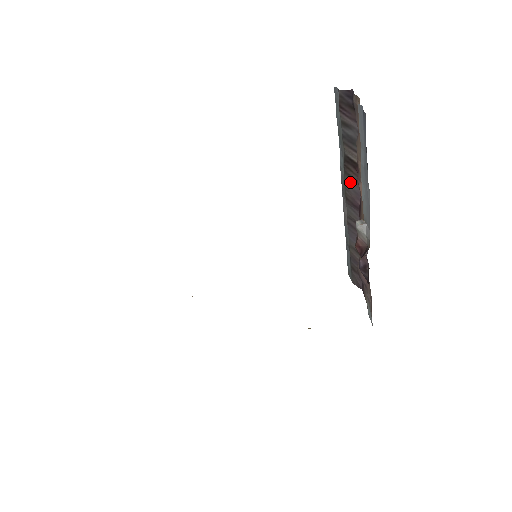
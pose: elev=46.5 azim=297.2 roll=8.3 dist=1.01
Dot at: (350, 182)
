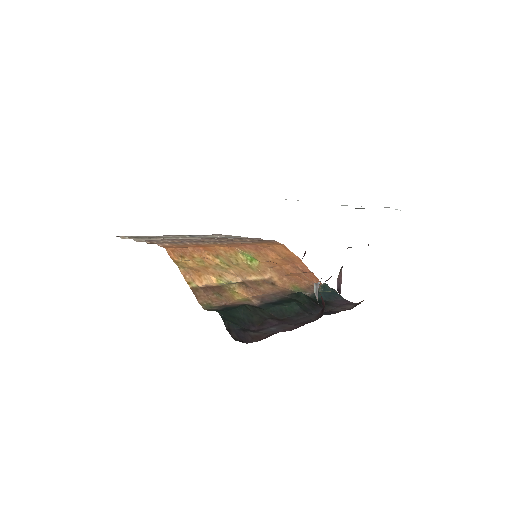
Dot at: occluded
